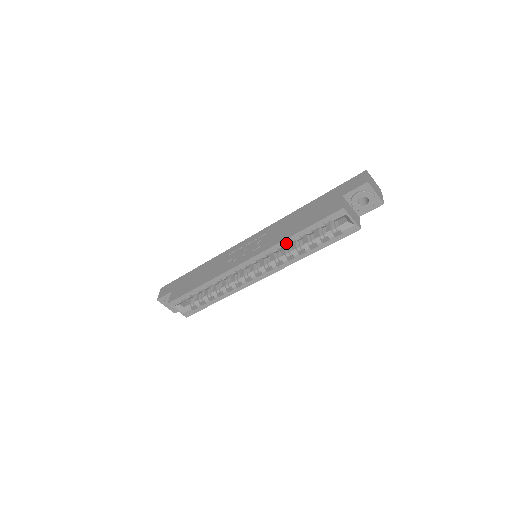
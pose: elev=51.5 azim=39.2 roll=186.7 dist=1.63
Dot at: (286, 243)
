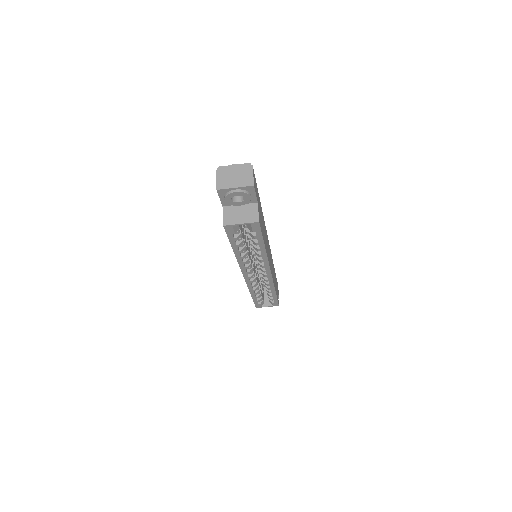
Dot at: (240, 257)
